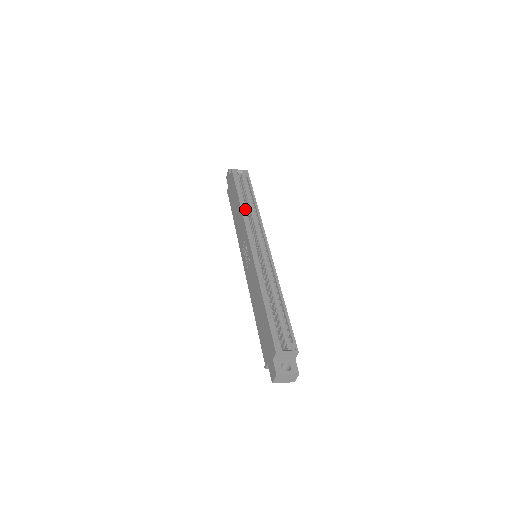
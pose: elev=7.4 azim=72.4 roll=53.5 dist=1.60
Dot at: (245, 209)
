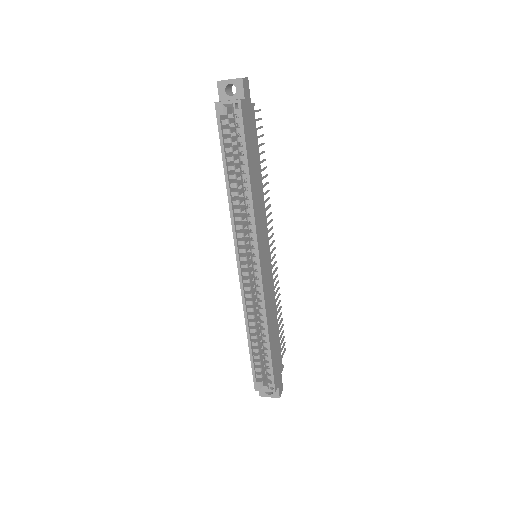
Dot at: occluded
